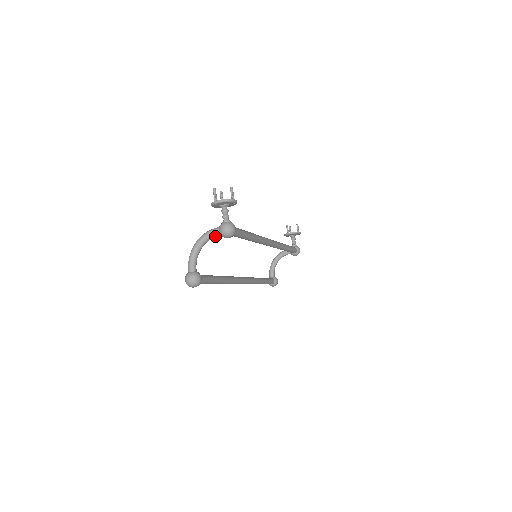
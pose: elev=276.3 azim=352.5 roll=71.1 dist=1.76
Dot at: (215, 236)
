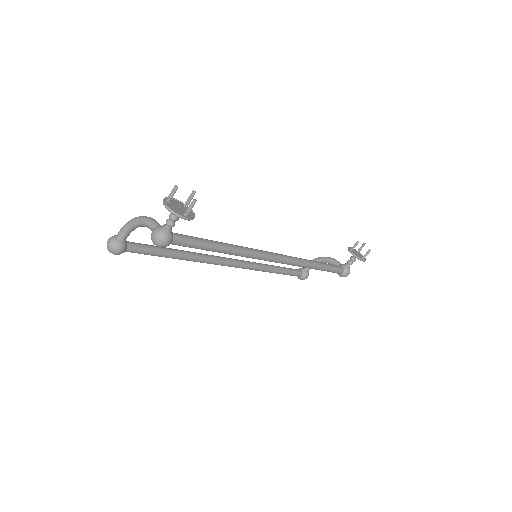
Dot at: (152, 230)
